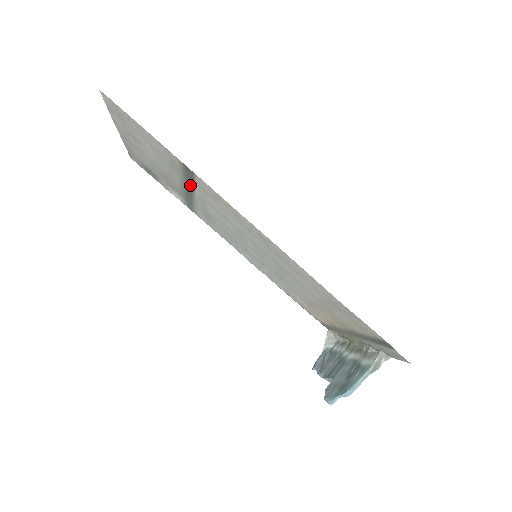
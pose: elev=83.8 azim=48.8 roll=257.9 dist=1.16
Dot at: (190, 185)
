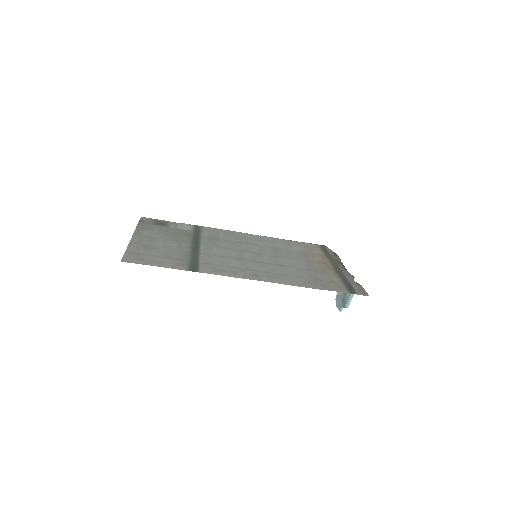
Dot at: (196, 256)
